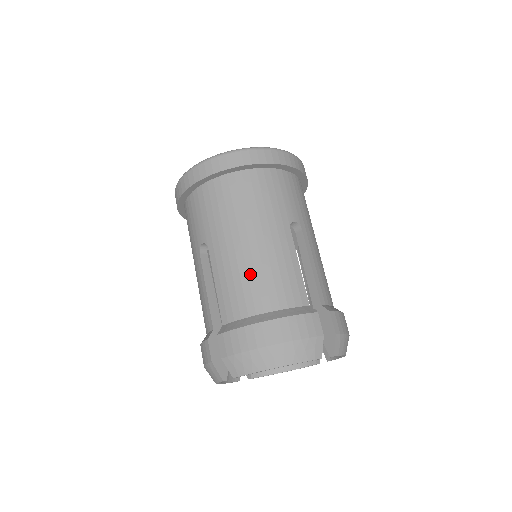
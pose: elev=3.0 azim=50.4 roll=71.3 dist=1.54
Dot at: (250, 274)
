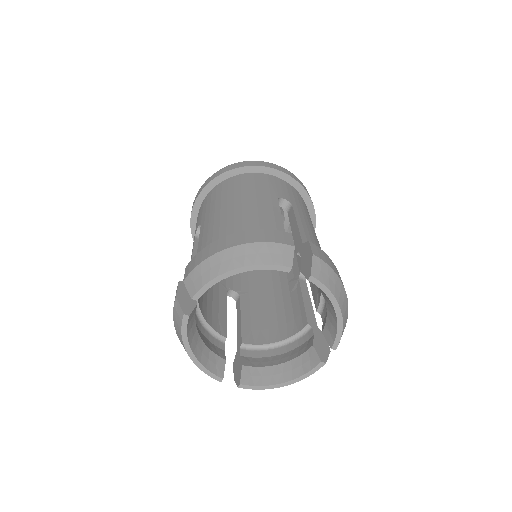
Dot at: (229, 219)
